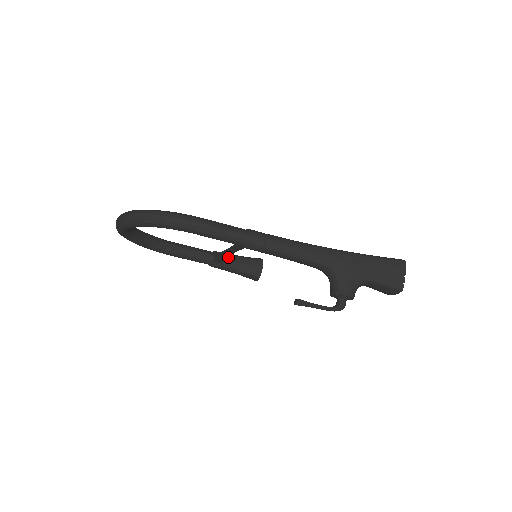
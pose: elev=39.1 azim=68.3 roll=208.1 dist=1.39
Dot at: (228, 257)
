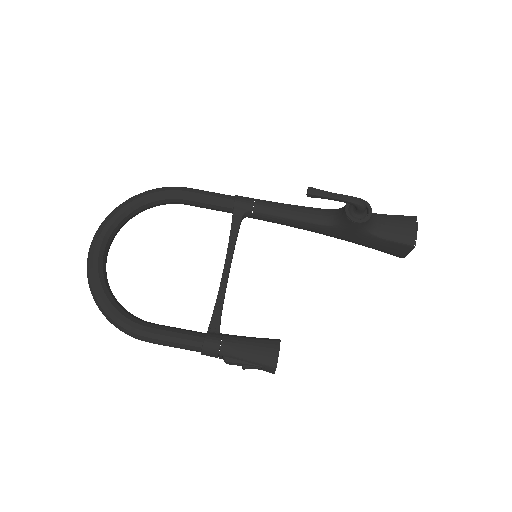
Dot at: occluded
